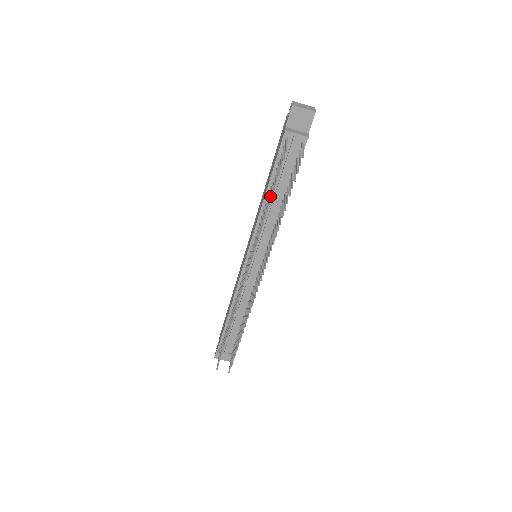
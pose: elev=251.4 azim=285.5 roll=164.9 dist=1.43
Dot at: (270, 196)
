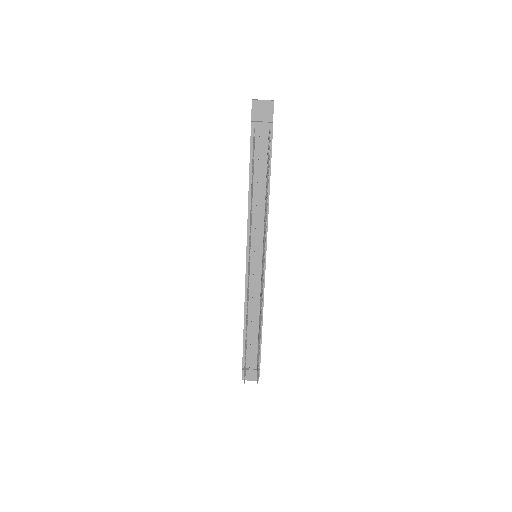
Dot at: (252, 185)
